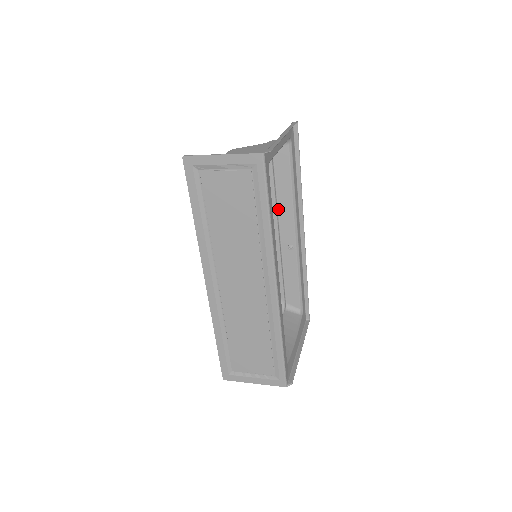
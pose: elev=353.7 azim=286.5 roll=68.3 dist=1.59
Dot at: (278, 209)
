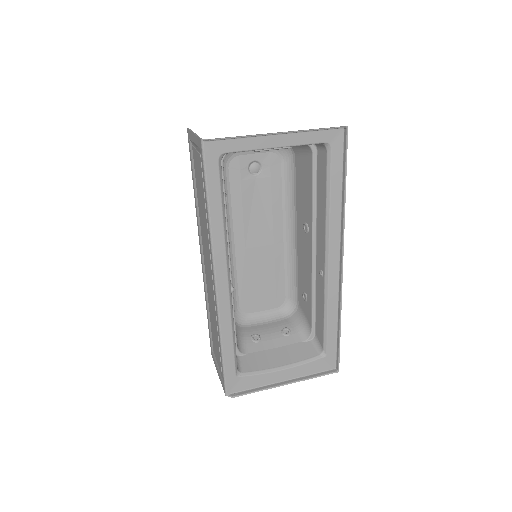
Dot at: (317, 223)
